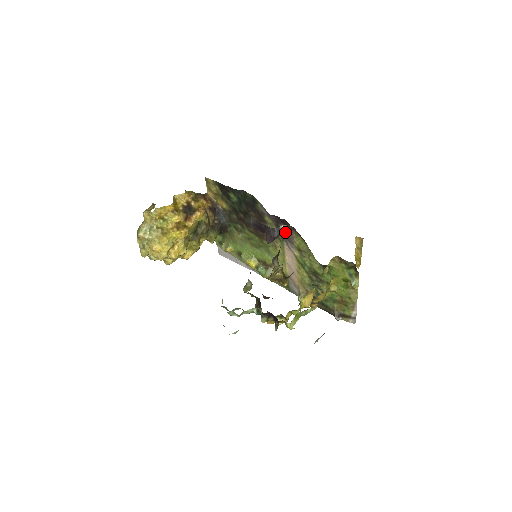
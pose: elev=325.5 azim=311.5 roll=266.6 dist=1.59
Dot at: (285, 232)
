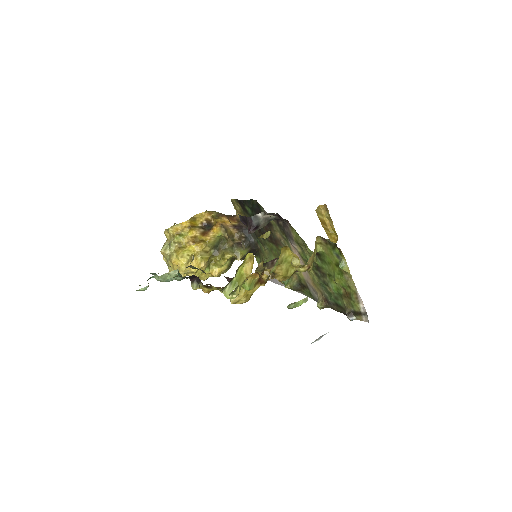
Dot at: (285, 229)
